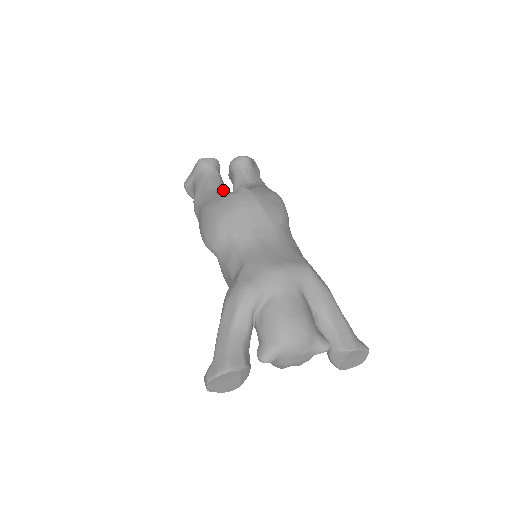
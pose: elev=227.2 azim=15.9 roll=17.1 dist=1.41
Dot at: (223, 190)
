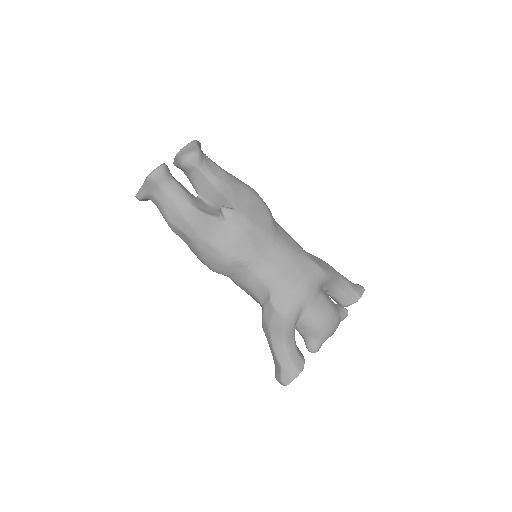
Dot at: (197, 206)
